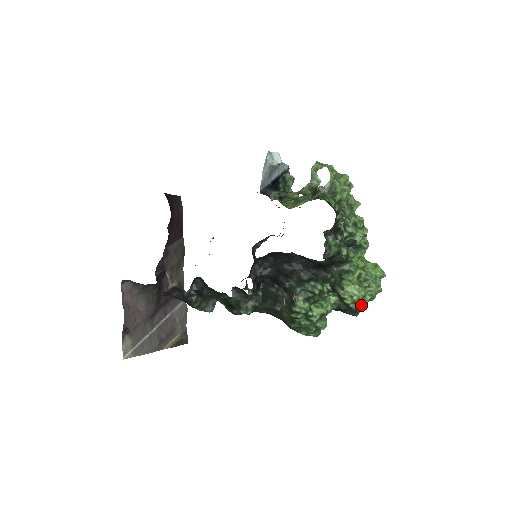
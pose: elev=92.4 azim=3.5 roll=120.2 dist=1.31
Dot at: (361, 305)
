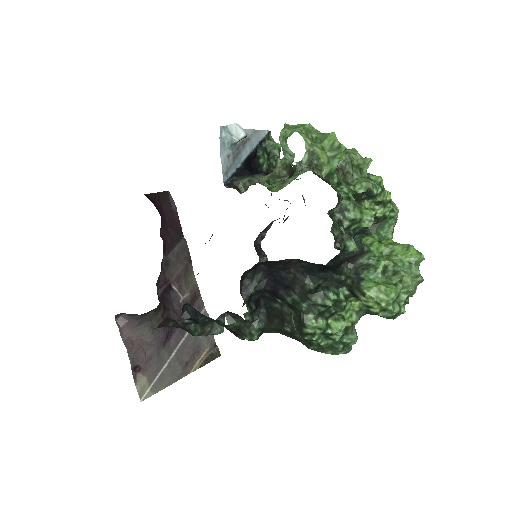
Dot at: (394, 311)
